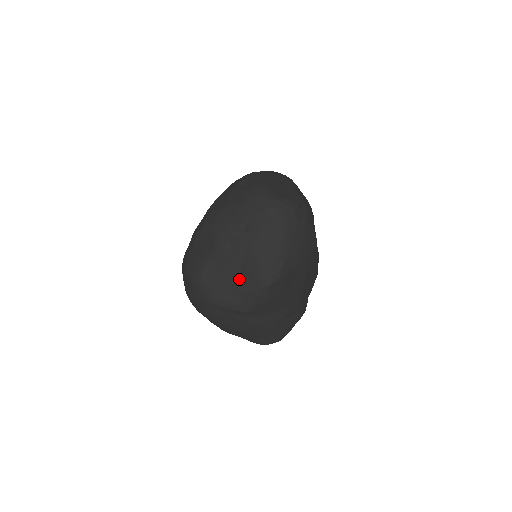
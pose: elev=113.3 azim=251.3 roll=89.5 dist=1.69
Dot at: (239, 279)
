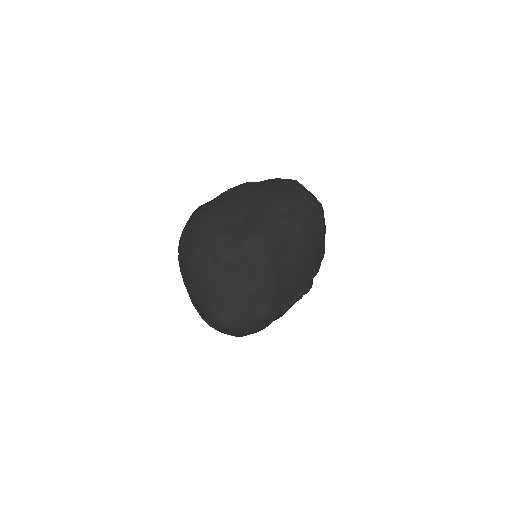
Dot at: (236, 227)
